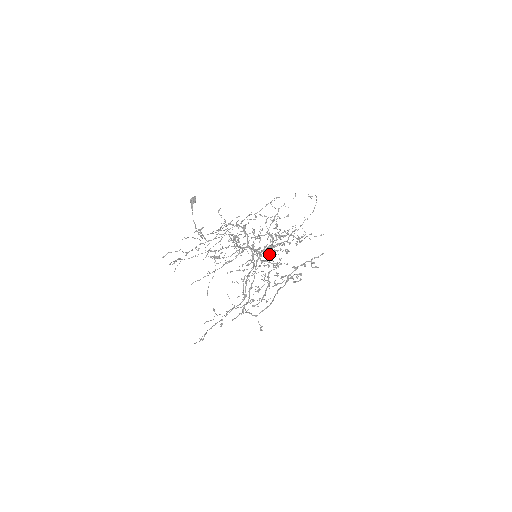
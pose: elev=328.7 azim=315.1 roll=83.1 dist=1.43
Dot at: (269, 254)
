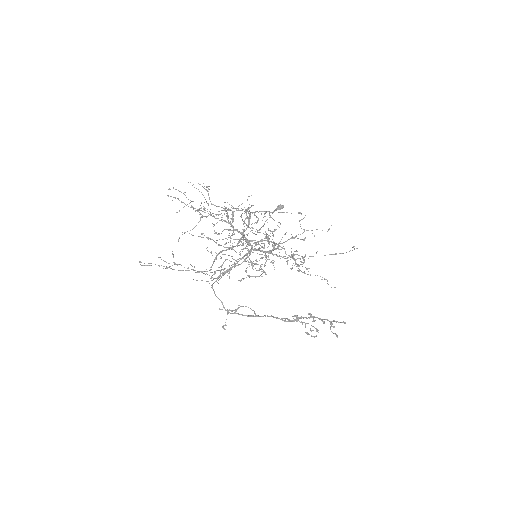
Dot at: (261, 257)
